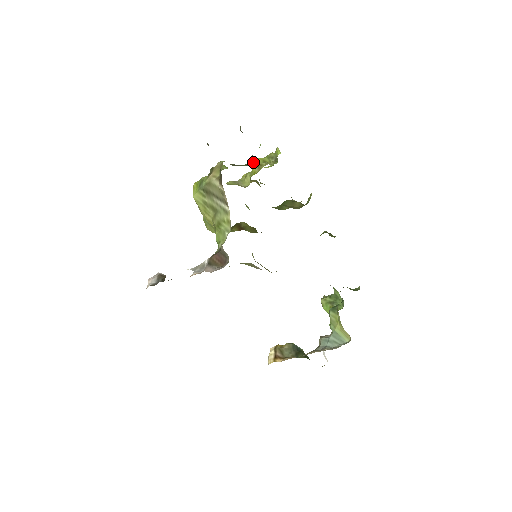
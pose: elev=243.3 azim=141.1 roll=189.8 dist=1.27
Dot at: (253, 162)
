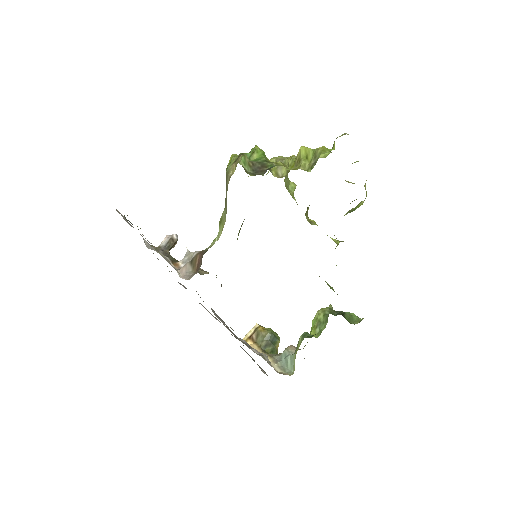
Dot at: (299, 150)
